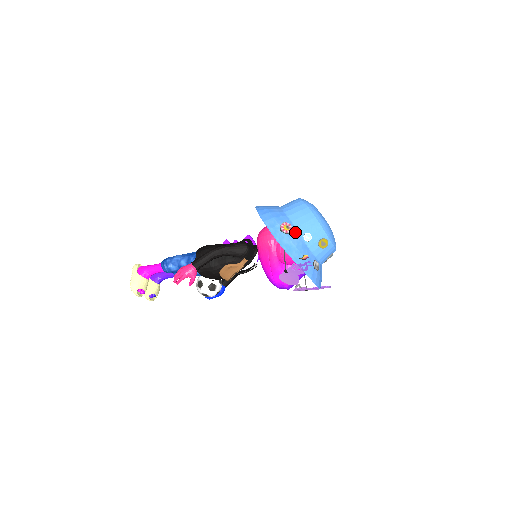
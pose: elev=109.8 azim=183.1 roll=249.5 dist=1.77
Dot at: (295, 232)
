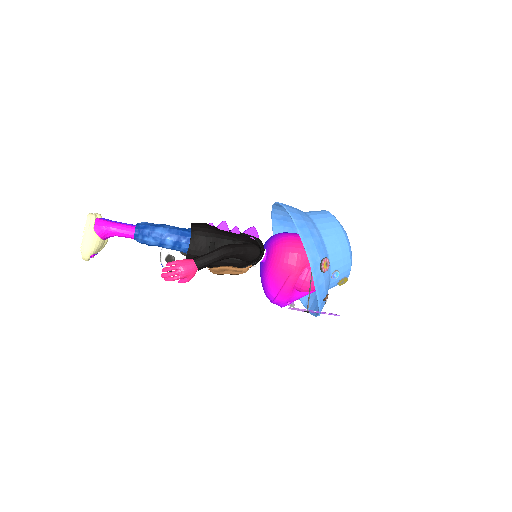
Dot at: (328, 269)
